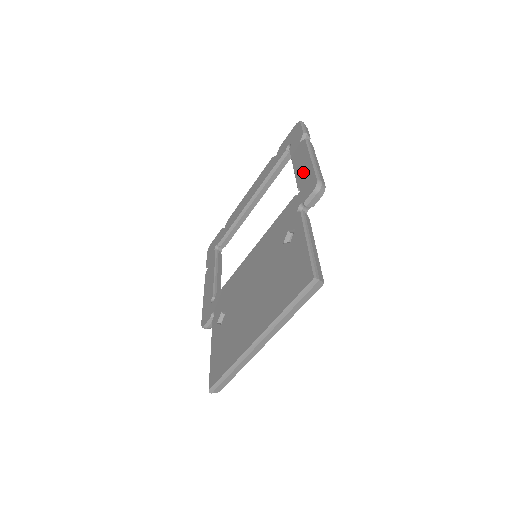
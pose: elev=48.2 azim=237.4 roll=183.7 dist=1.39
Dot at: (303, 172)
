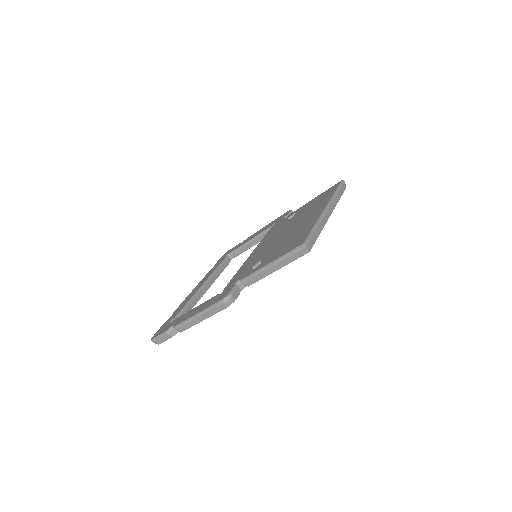
Dot at: (267, 226)
